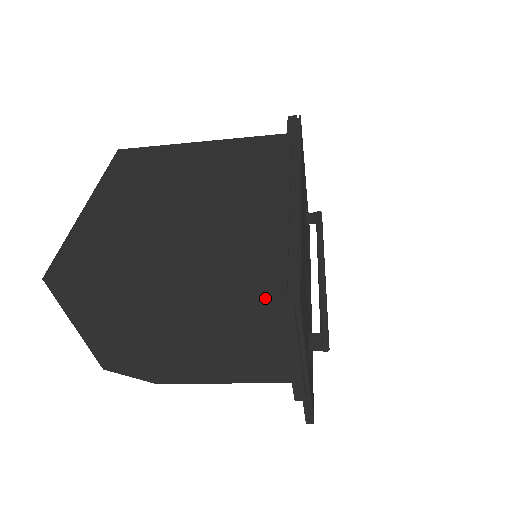
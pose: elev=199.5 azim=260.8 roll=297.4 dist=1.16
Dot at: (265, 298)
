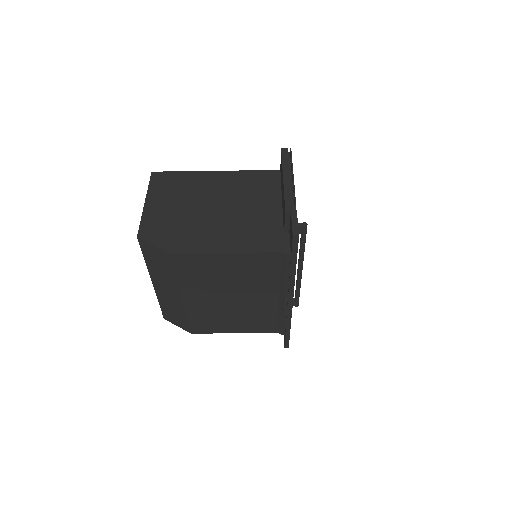
Dot at: (270, 185)
